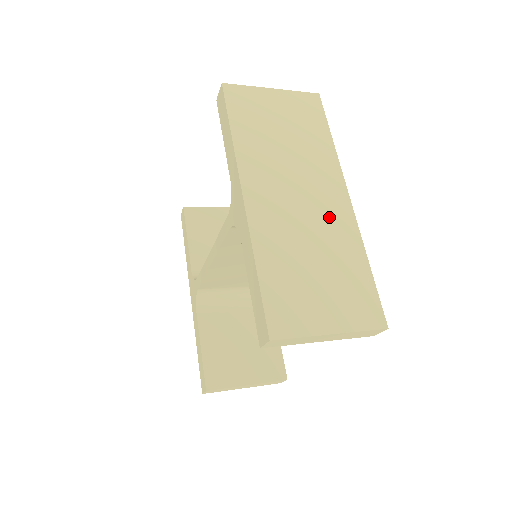
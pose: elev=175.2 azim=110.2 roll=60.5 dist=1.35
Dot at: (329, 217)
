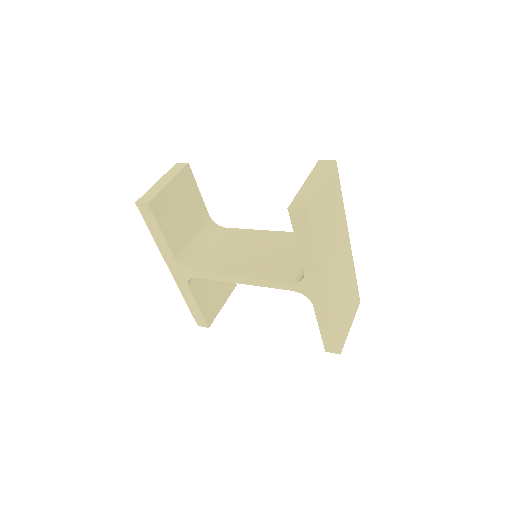
Dot at: (346, 264)
